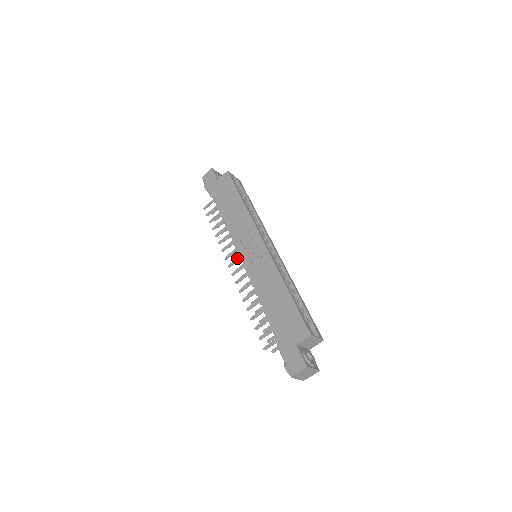
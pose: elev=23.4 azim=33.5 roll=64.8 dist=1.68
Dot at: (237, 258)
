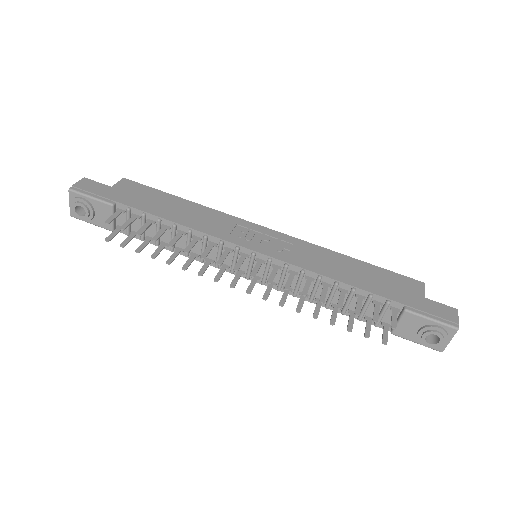
Dot at: (240, 257)
